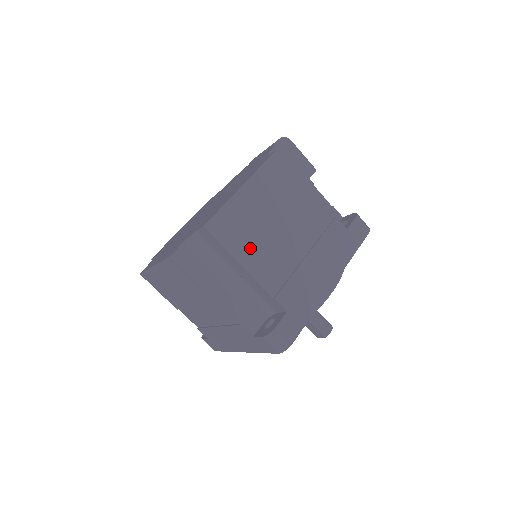
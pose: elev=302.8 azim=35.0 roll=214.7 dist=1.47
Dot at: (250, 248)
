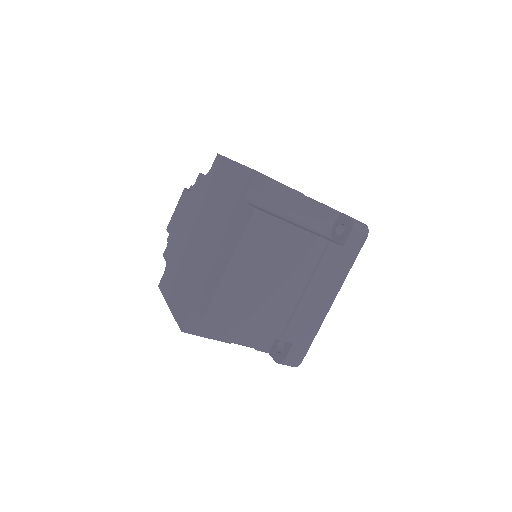
Dot at: occluded
